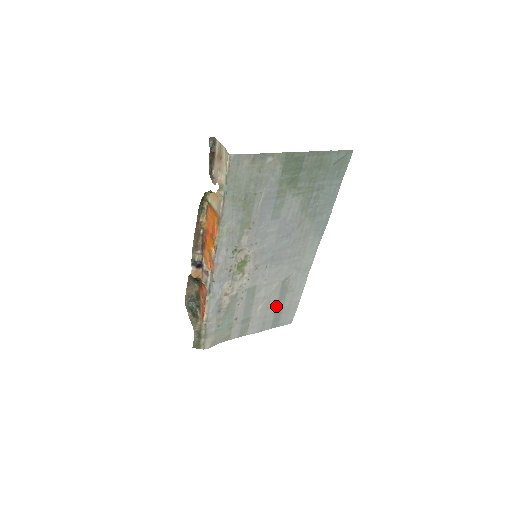
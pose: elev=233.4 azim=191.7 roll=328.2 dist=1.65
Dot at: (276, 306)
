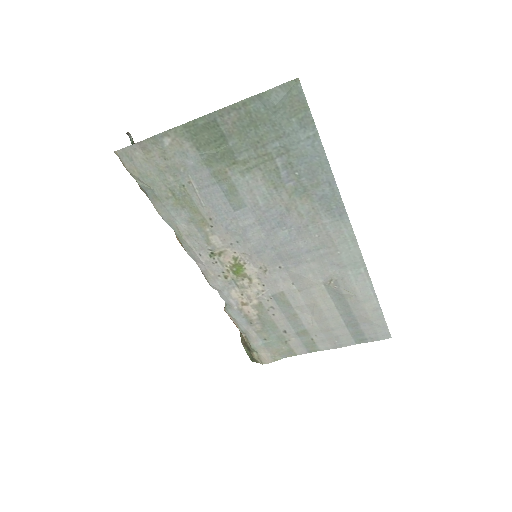
Dot at: (340, 315)
